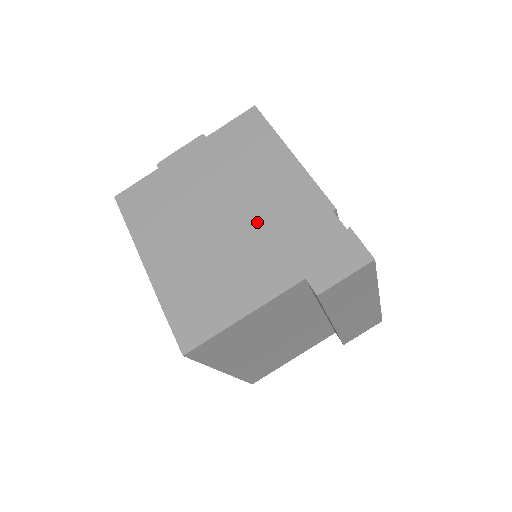
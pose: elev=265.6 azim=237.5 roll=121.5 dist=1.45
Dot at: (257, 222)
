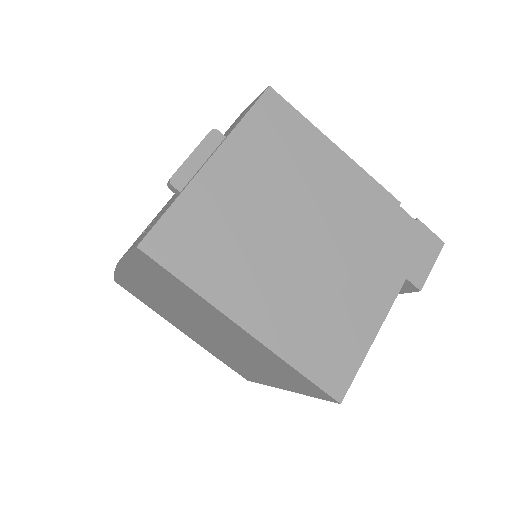
Dot at: (341, 234)
